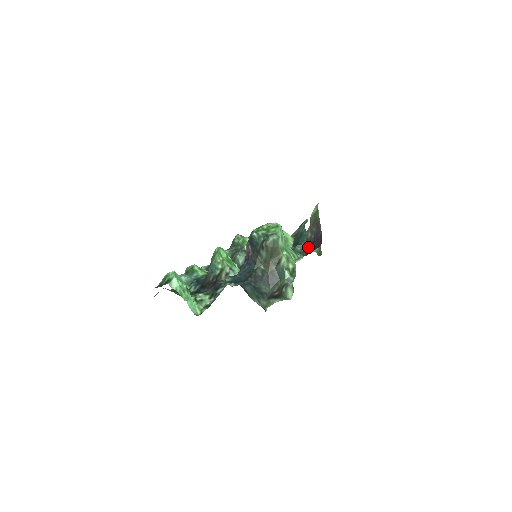
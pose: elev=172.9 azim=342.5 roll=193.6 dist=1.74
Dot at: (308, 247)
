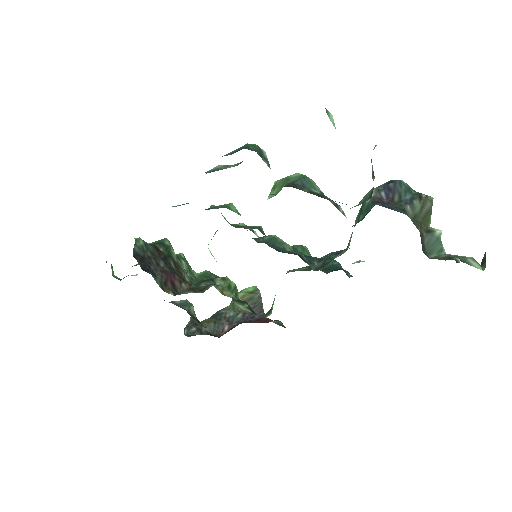
Dot at: (223, 327)
